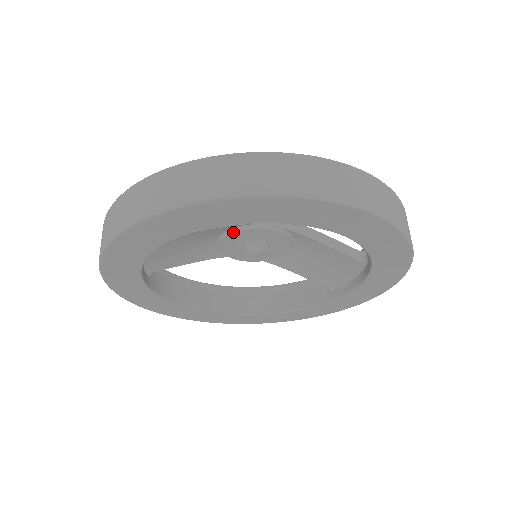
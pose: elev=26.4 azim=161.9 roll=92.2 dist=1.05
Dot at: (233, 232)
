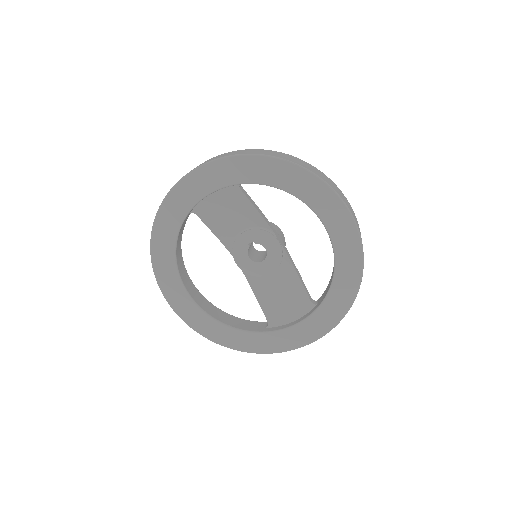
Dot at: (259, 229)
